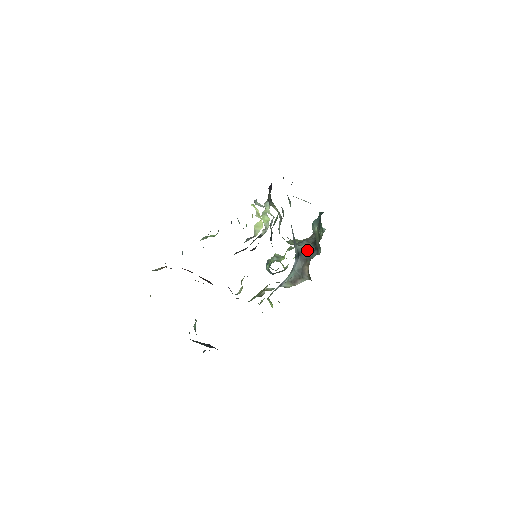
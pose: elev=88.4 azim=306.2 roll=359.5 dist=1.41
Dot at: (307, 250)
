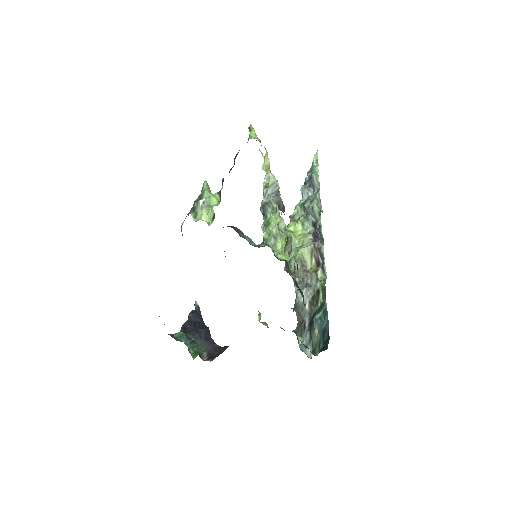
Dot at: (303, 308)
